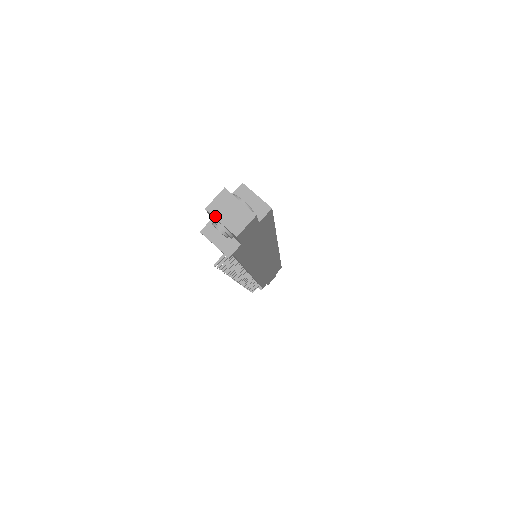
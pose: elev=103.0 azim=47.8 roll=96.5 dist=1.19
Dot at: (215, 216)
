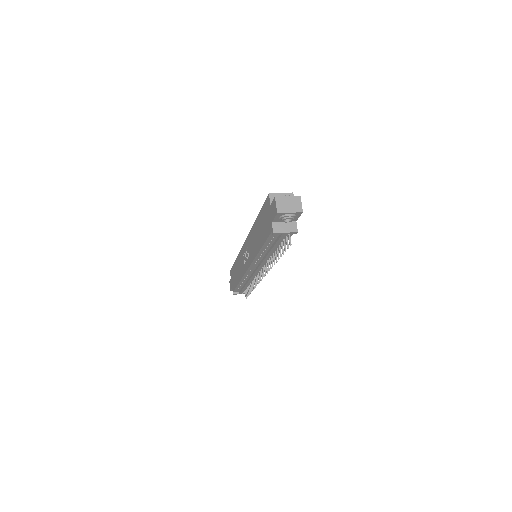
Dot at: (285, 212)
